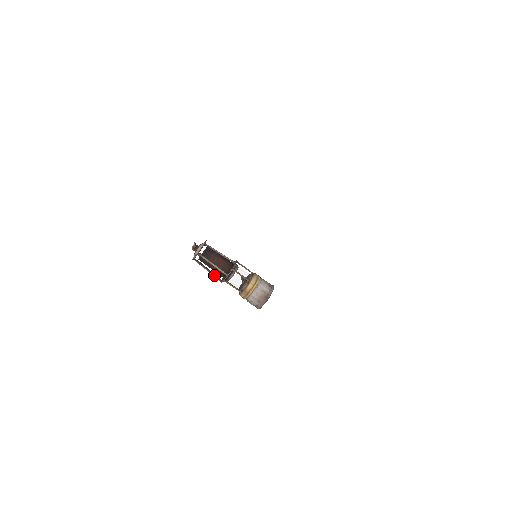
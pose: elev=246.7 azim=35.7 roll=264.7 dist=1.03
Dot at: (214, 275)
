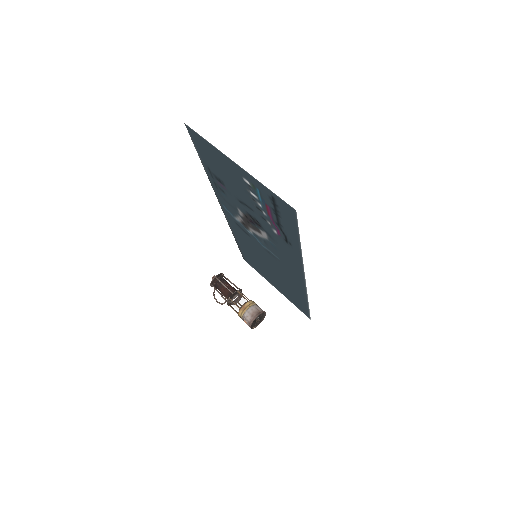
Dot at: (223, 297)
